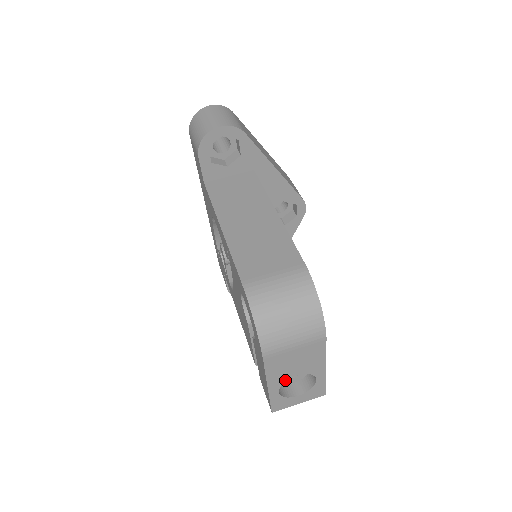
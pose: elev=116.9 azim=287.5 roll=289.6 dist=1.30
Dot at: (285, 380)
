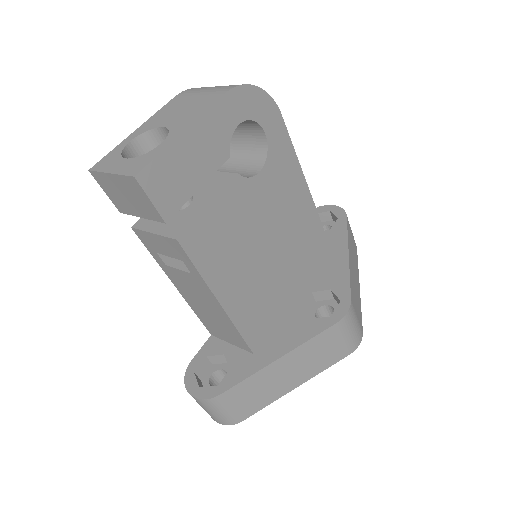
Dot at: (152, 129)
